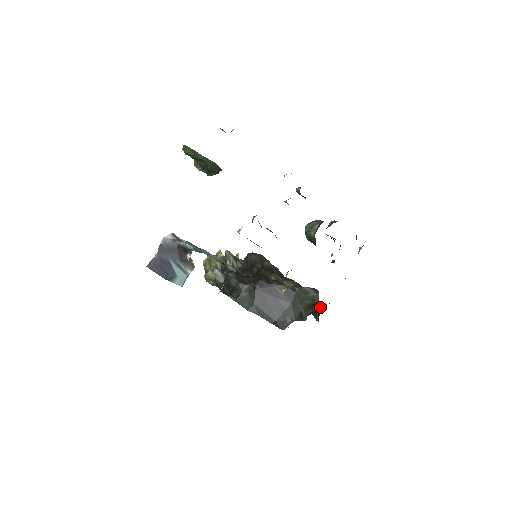
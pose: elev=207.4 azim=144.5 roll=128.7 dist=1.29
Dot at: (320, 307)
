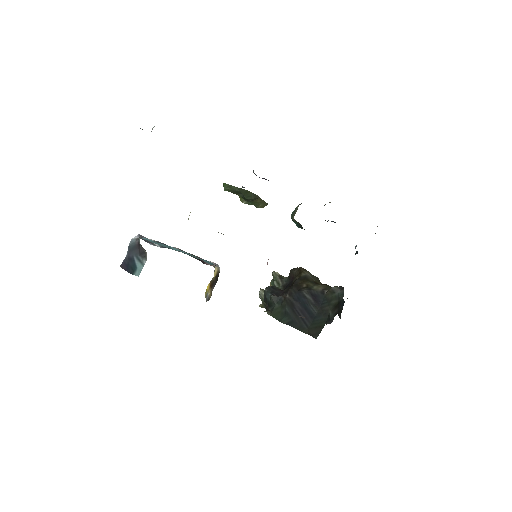
Dot at: (343, 304)
